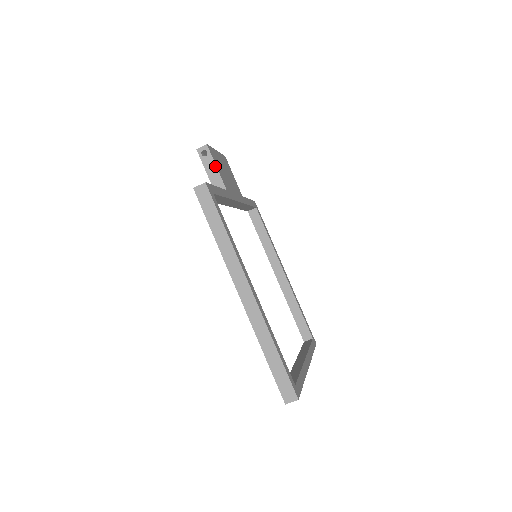
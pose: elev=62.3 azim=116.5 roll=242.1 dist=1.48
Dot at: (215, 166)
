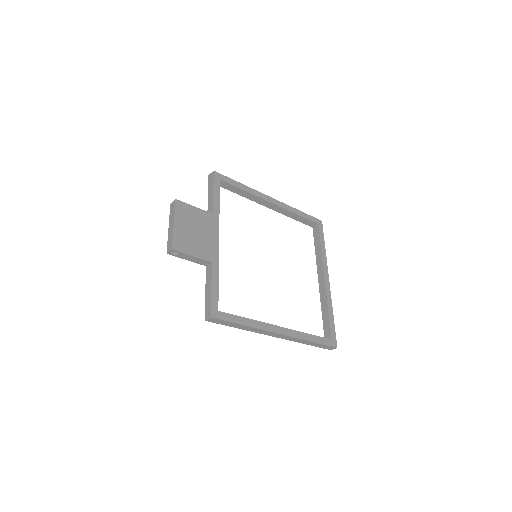
Dot at: (191, 256)
